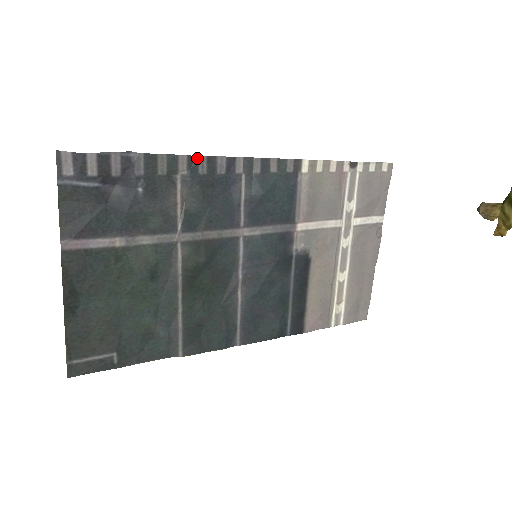
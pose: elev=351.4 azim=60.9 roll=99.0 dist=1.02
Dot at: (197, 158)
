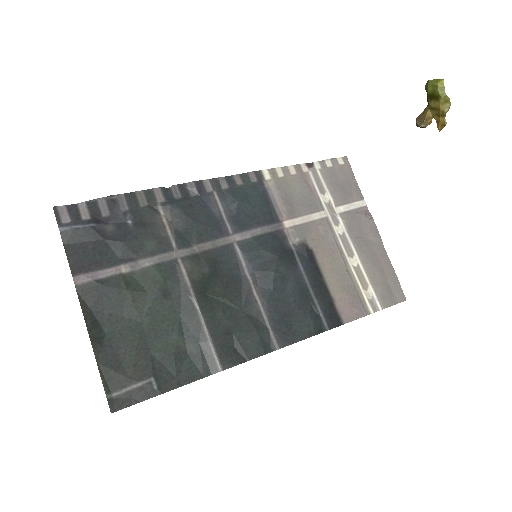
Dot at: (169, 188)
